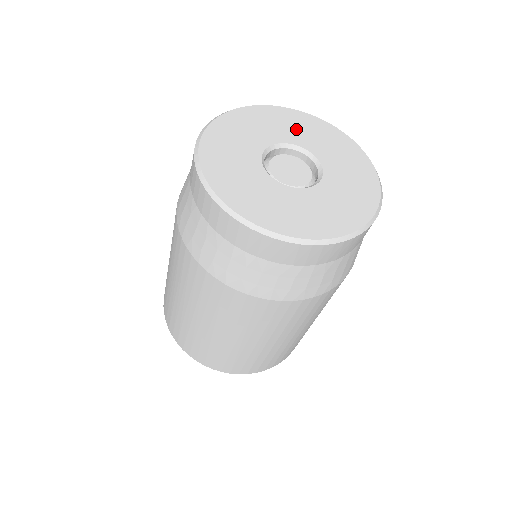
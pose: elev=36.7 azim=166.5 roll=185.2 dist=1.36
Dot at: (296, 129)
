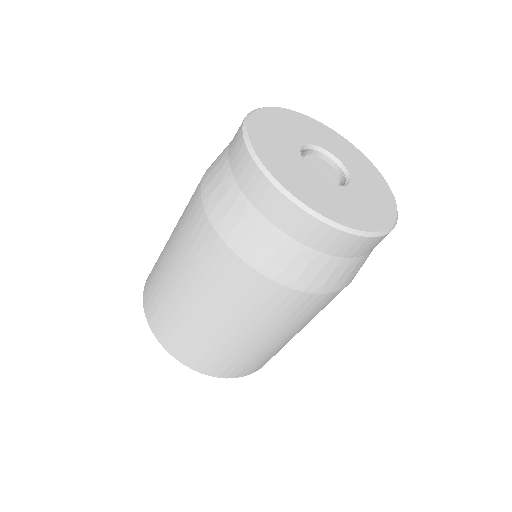
Dot at: (292, 128)
